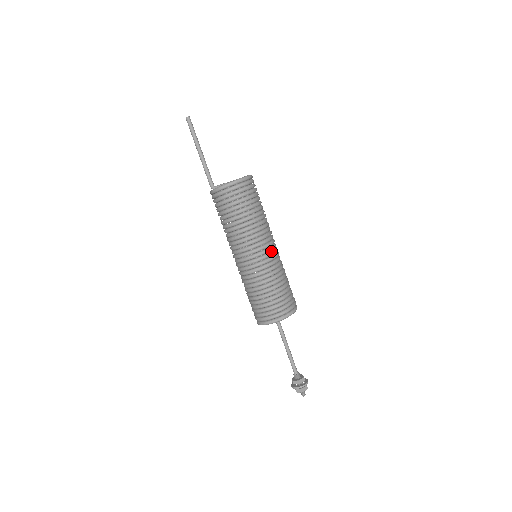
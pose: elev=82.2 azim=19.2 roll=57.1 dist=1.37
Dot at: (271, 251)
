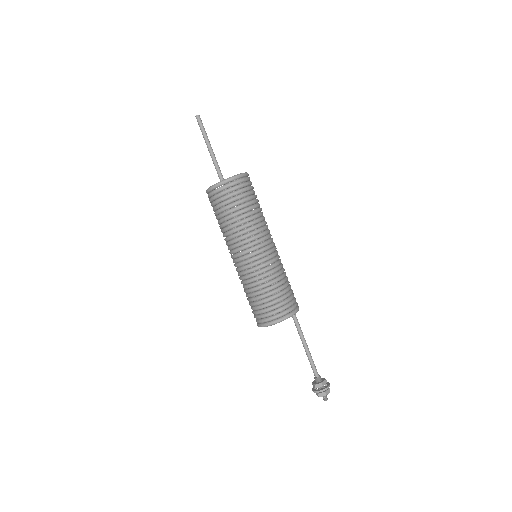
Dot at: (254, 256)
